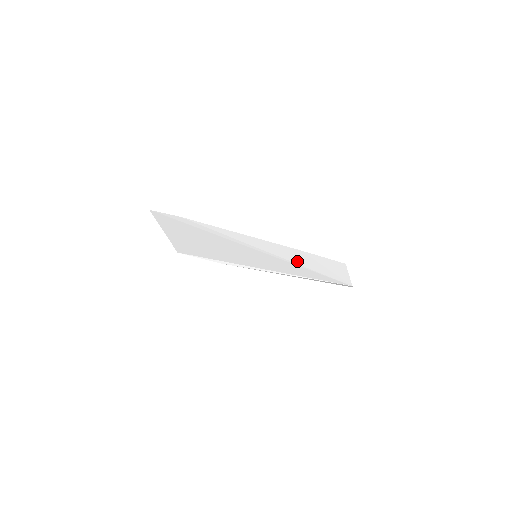
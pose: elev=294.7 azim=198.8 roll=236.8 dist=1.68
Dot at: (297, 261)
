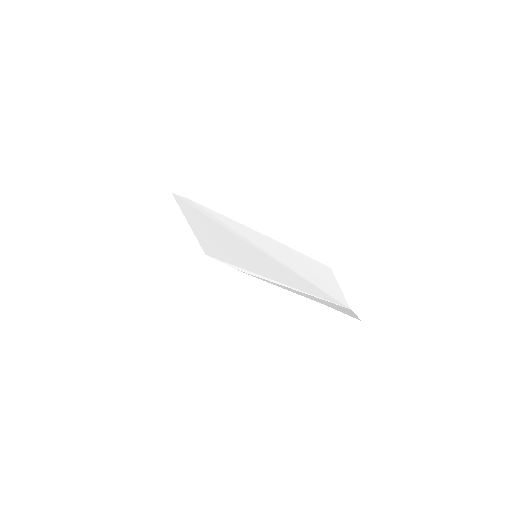
Dot at: (288, 263)
